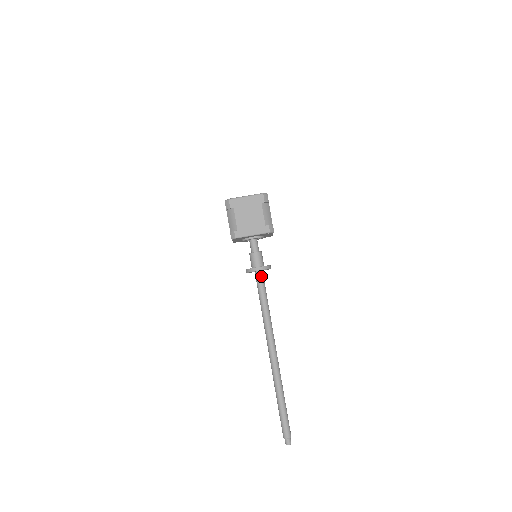
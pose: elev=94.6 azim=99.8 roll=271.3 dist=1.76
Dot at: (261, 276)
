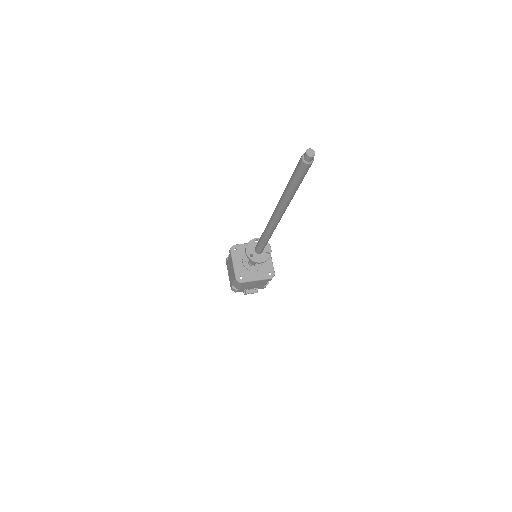
Dot at: occluded
